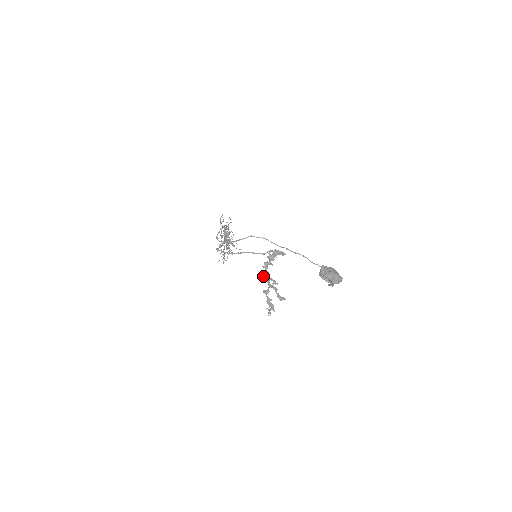
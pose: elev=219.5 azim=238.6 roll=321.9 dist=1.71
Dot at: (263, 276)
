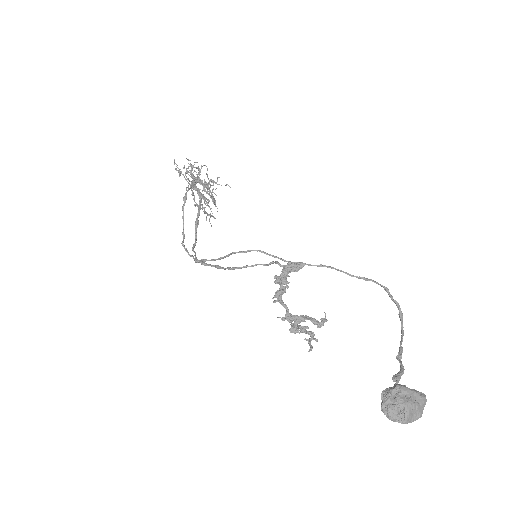
Dot at: (281, 319)
